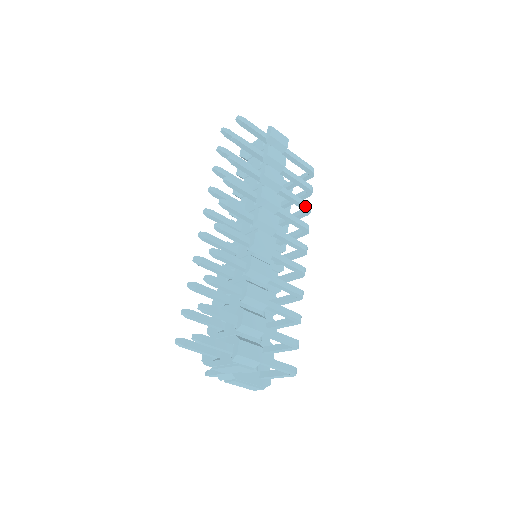
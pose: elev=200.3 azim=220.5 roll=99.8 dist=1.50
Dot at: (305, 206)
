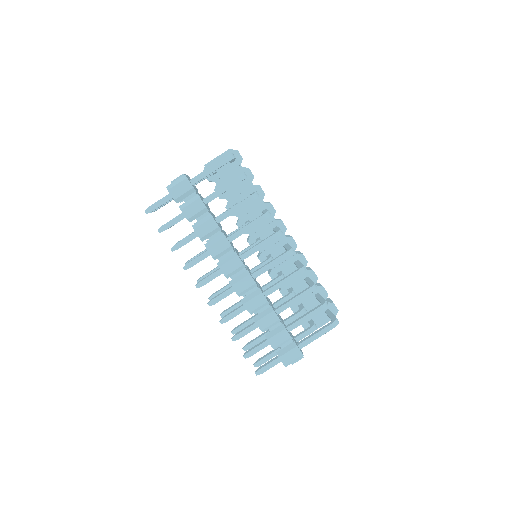
Dot at: occluded
